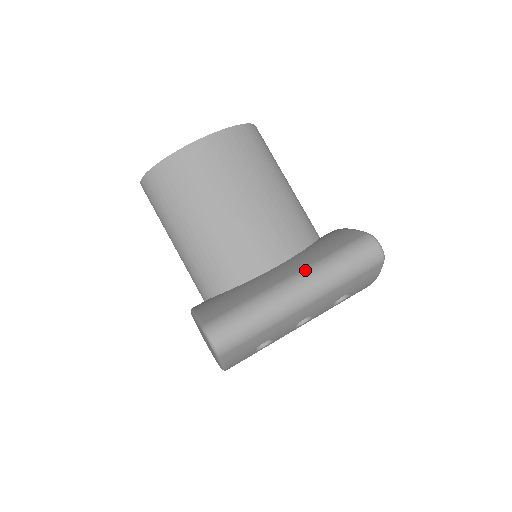
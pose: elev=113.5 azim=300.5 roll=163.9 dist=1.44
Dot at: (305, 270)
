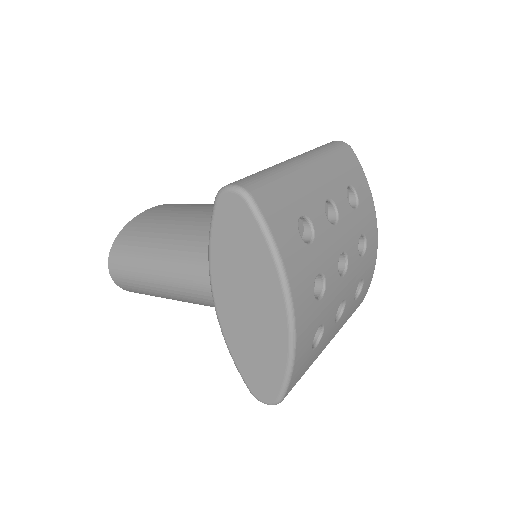
Dot at: occluded
